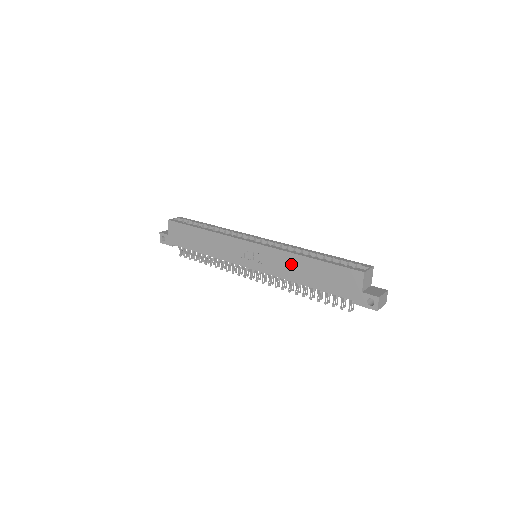
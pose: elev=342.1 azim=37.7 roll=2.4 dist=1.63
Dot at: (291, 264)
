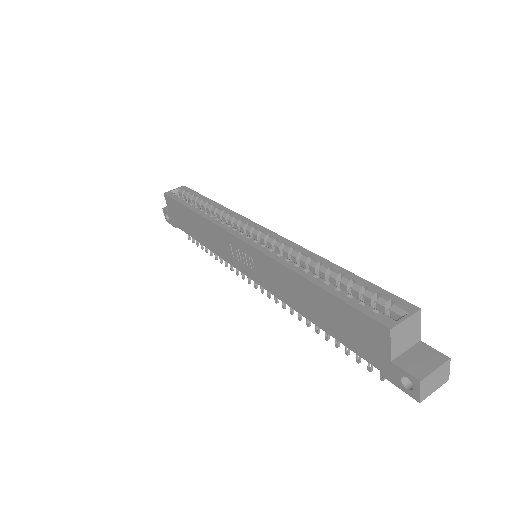
Dot at: (288, 283)
